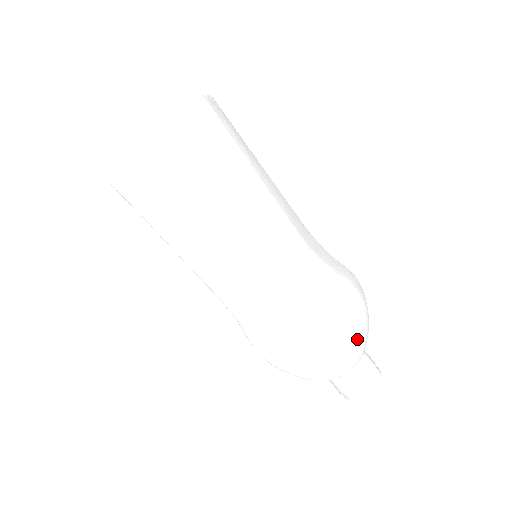
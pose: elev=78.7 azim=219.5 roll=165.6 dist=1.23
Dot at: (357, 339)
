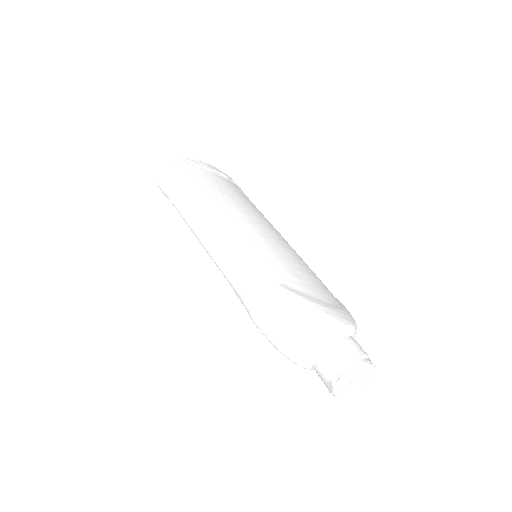
Dot at: (351, 315)
